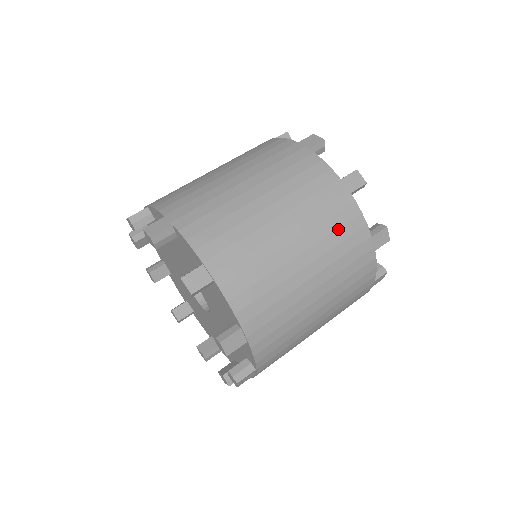
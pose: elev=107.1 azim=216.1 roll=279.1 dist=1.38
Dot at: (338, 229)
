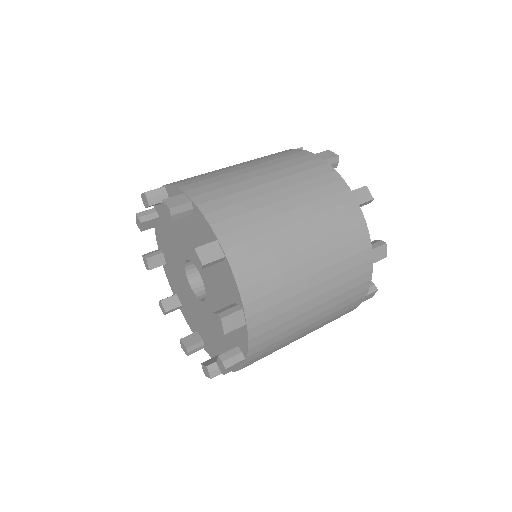
Dot at: (313, 179)
